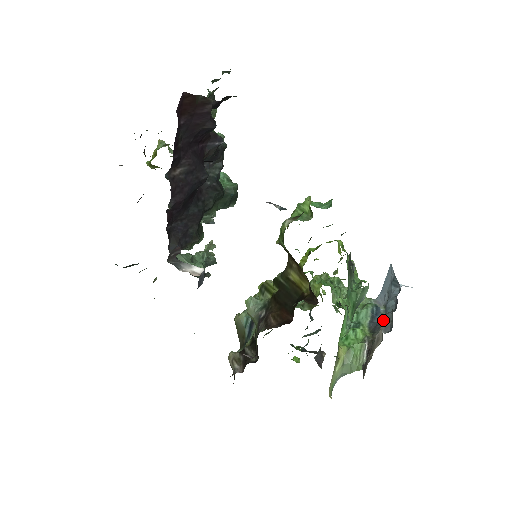
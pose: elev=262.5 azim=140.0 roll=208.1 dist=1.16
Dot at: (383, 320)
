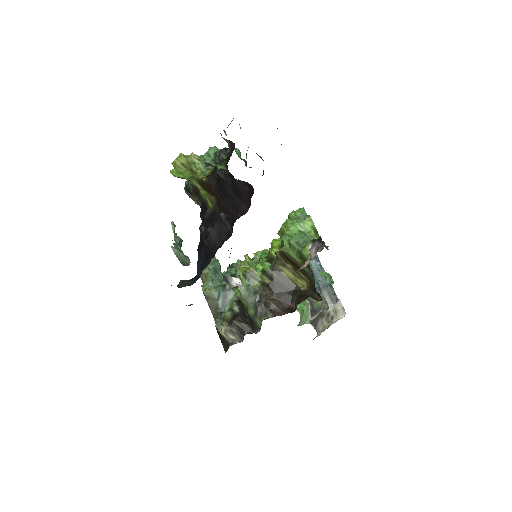
Dot at: (326, 293)
